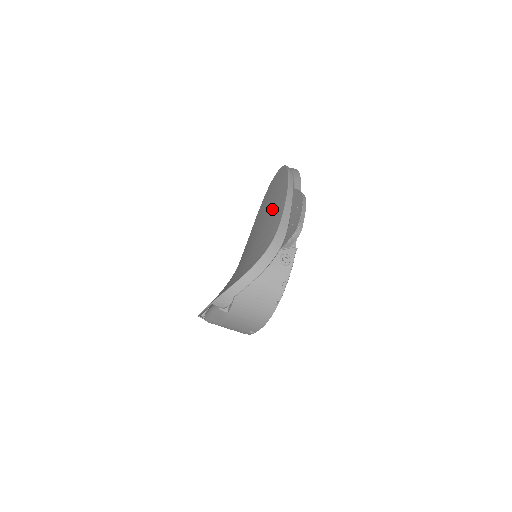
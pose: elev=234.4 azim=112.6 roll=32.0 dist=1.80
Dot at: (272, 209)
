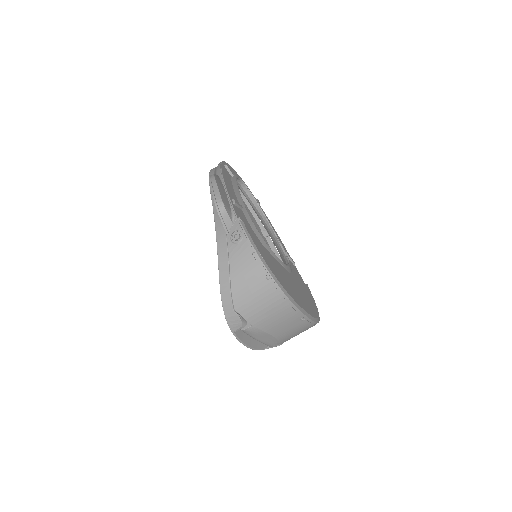
Dot at: occluded
